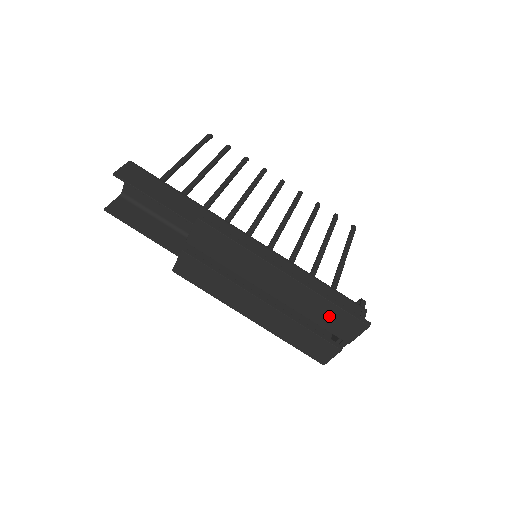
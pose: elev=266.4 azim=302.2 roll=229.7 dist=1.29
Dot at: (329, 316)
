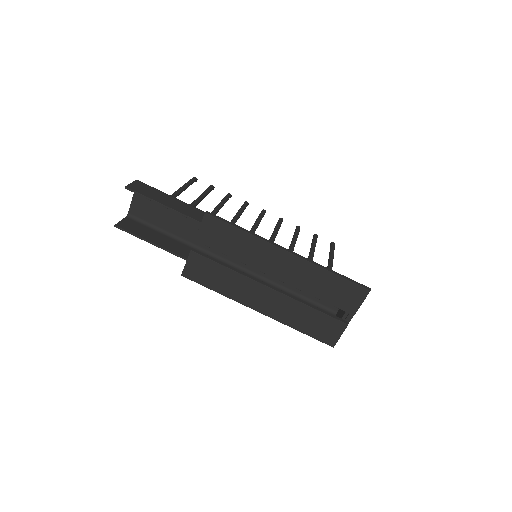
Dot at: (332, 289)
